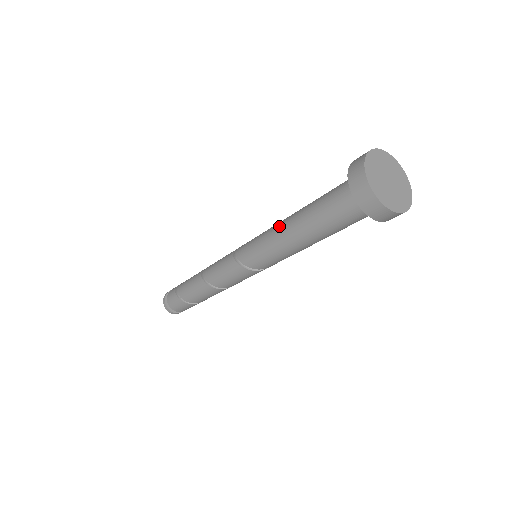
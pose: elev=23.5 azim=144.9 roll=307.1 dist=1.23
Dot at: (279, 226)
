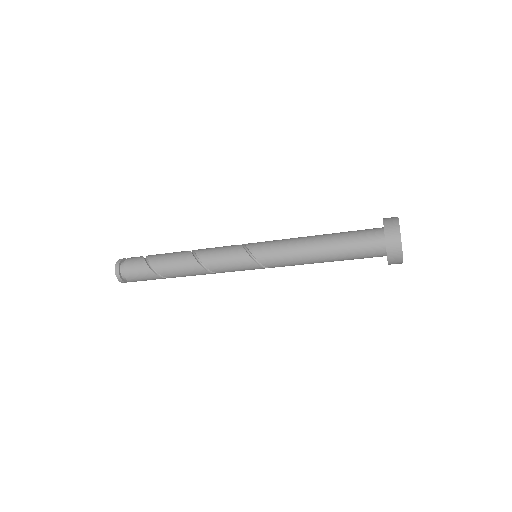
Dot at: (302, 237)
